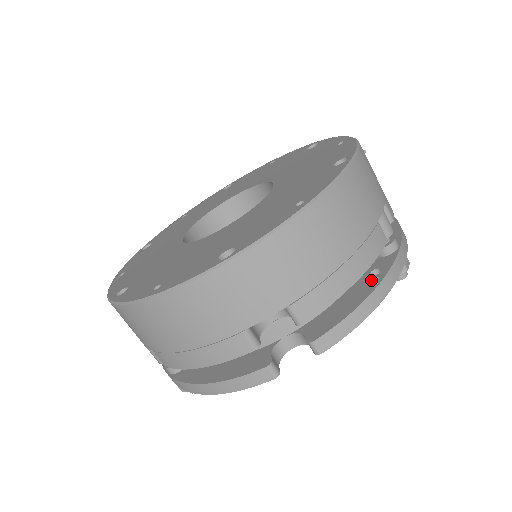
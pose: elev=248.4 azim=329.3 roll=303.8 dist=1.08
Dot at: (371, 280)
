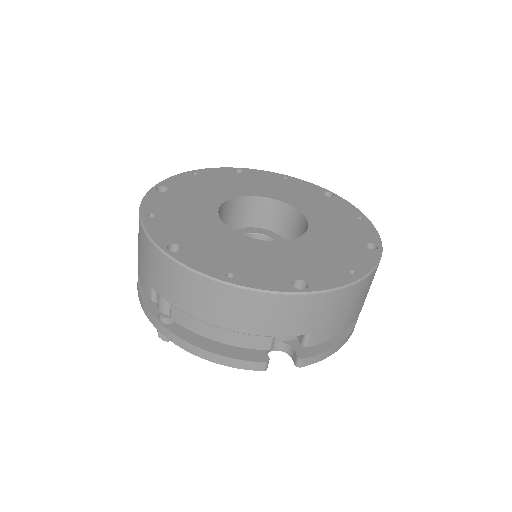
Dot at: occluded
